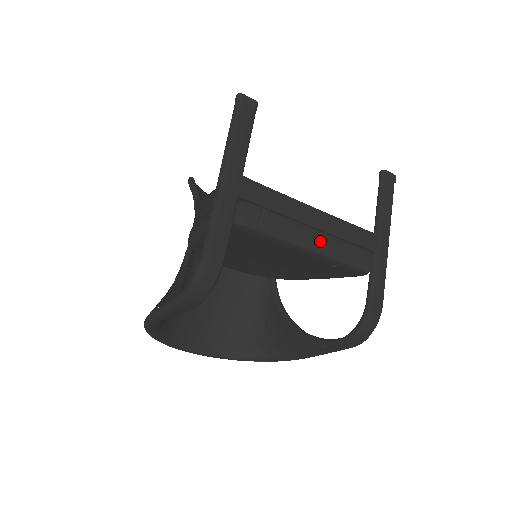
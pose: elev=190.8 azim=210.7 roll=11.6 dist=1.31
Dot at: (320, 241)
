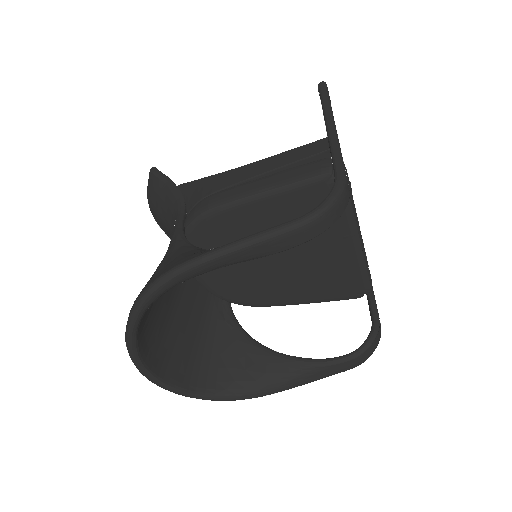
Dot at: (362, 239)
